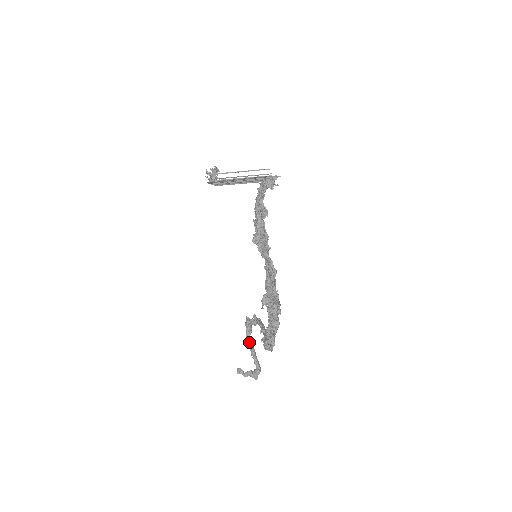
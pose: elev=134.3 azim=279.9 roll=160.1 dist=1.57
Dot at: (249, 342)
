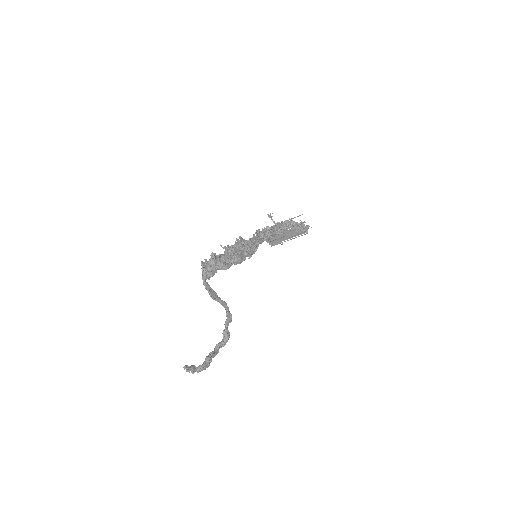
Dot at: (214, 351)
